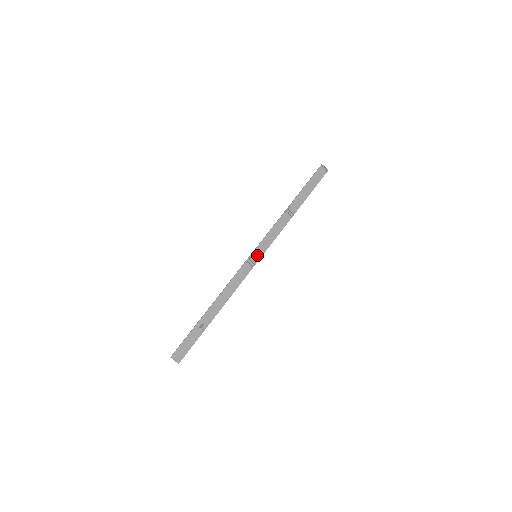
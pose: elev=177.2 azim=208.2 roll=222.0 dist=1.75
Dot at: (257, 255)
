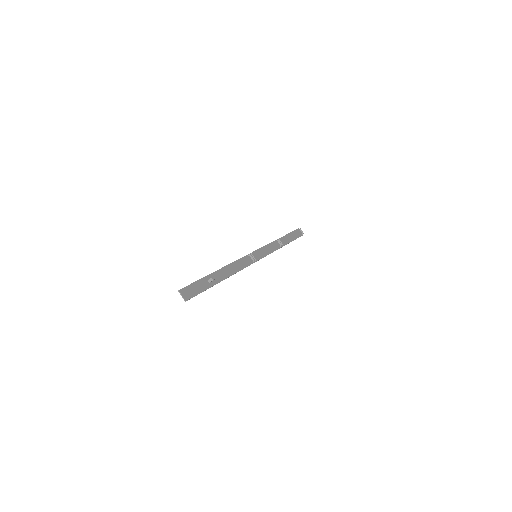
Dot at: (257, 256)
